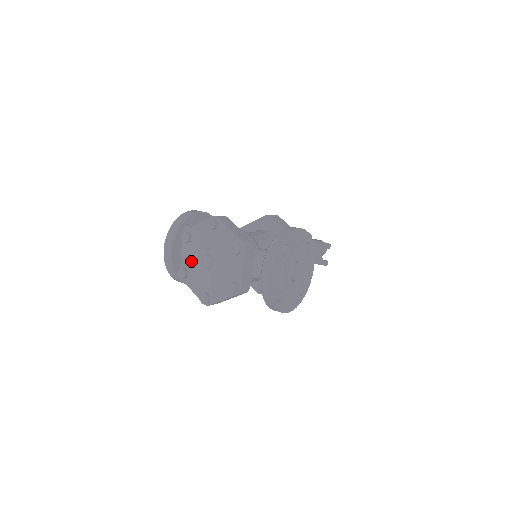
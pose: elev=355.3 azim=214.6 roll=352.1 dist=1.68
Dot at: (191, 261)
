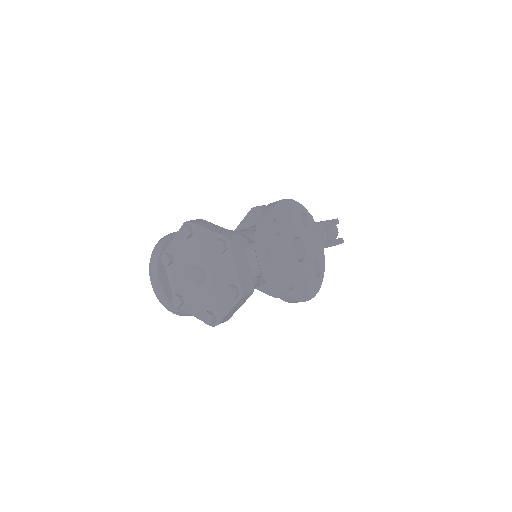
Dot at: (181, 283)
